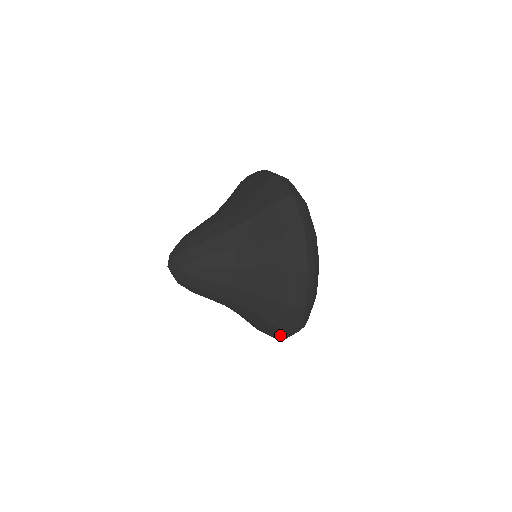
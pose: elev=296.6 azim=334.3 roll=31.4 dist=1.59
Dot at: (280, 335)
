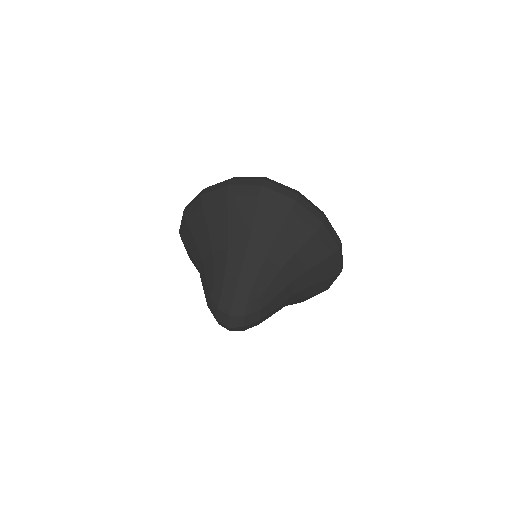
Dot at: (332, 283)
